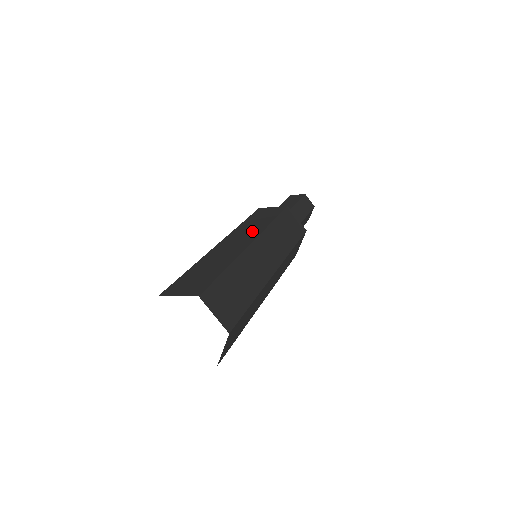
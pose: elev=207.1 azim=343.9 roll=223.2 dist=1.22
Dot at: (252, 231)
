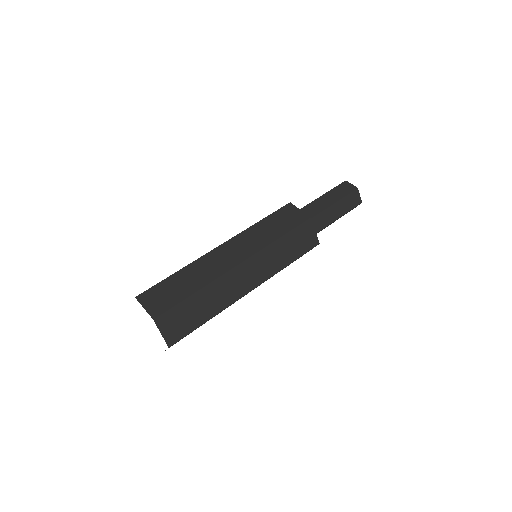
Dot at: occluded
